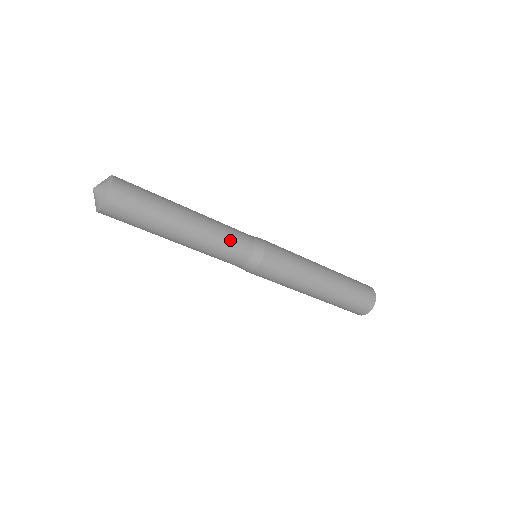
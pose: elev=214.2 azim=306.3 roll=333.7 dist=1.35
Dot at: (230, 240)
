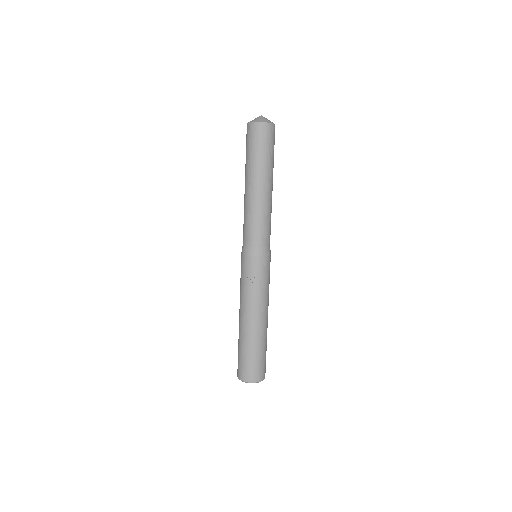
Dot at: occluded
